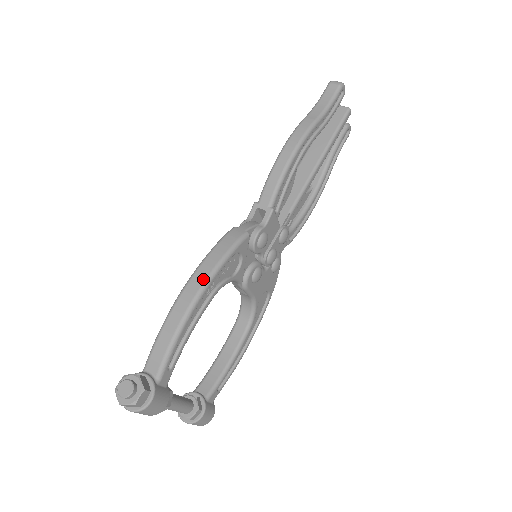
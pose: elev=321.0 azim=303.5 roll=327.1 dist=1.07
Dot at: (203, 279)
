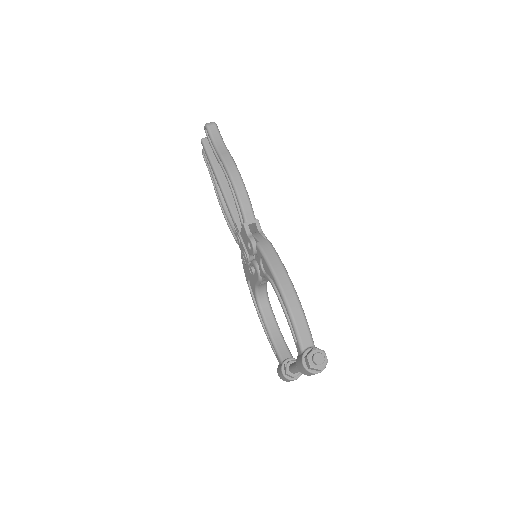
Dot at: (286, 277)
